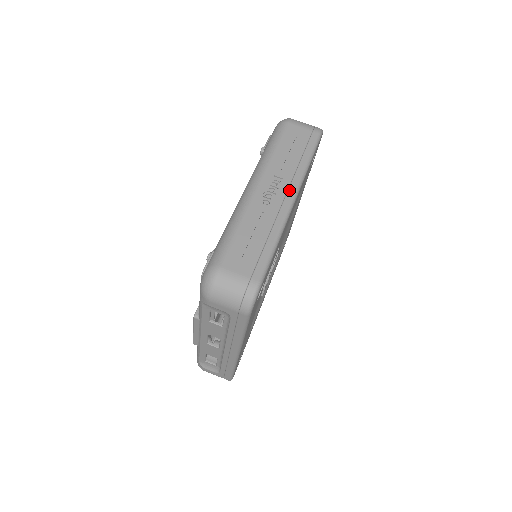
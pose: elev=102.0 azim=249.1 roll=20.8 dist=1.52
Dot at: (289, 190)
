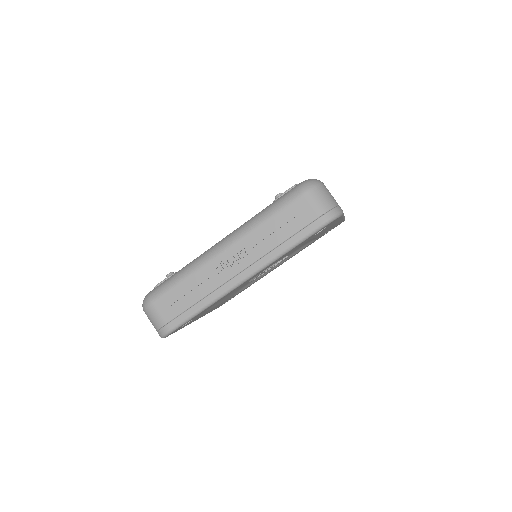
Dot at: (246, 270)
